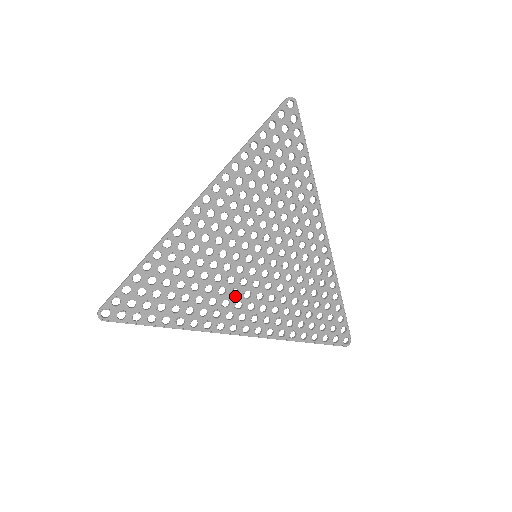
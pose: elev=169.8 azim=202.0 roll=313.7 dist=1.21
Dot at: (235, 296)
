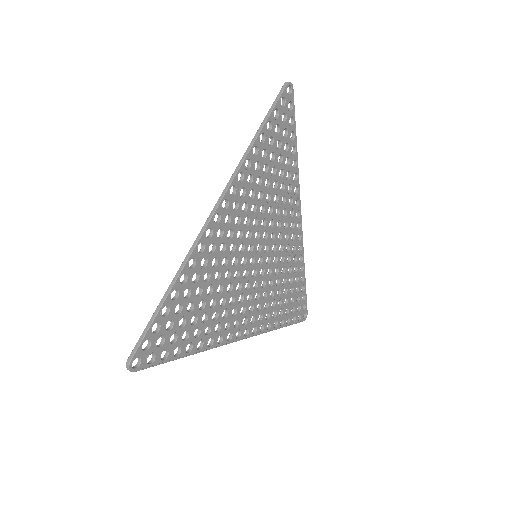
Dot at: (240, 302)
